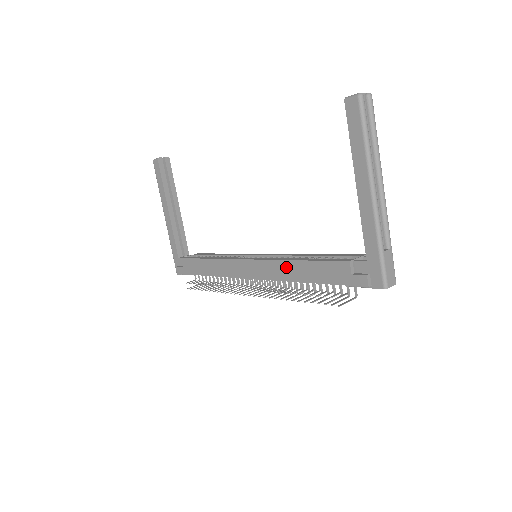
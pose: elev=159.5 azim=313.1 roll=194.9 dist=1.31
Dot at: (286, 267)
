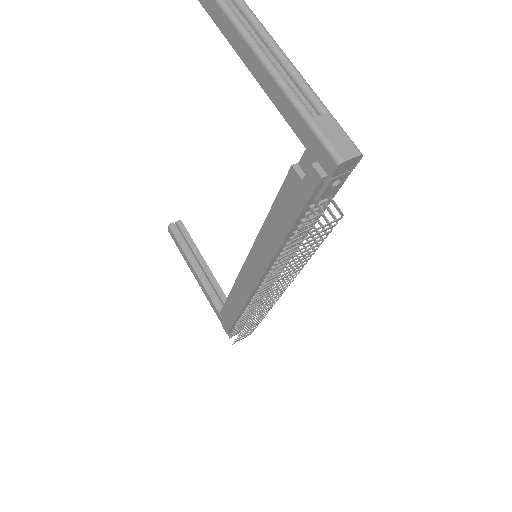
Dot at: (265, 237)
